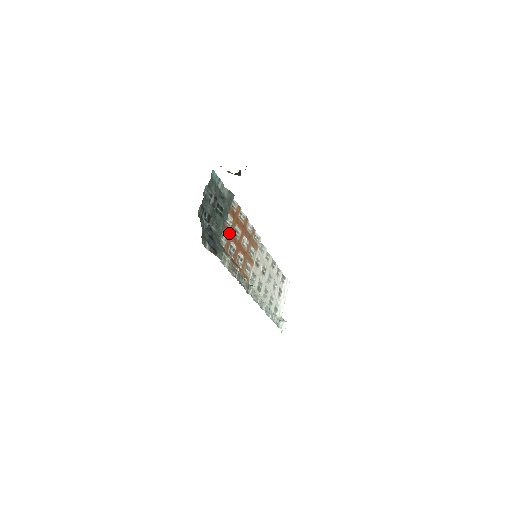
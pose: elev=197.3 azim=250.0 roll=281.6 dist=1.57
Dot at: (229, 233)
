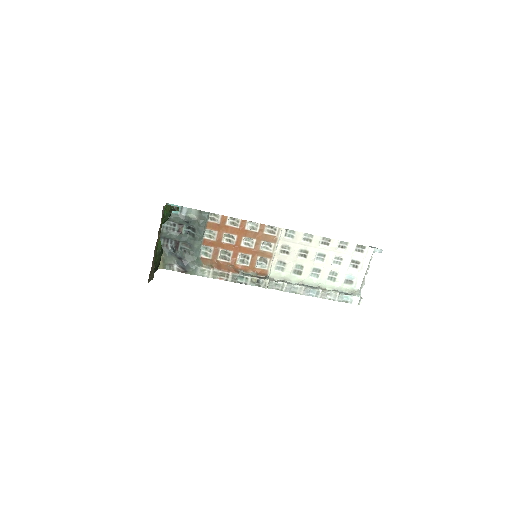
Dot at: (215, 244)
